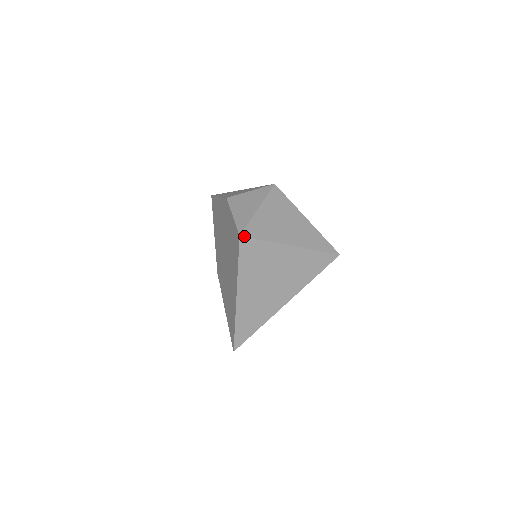
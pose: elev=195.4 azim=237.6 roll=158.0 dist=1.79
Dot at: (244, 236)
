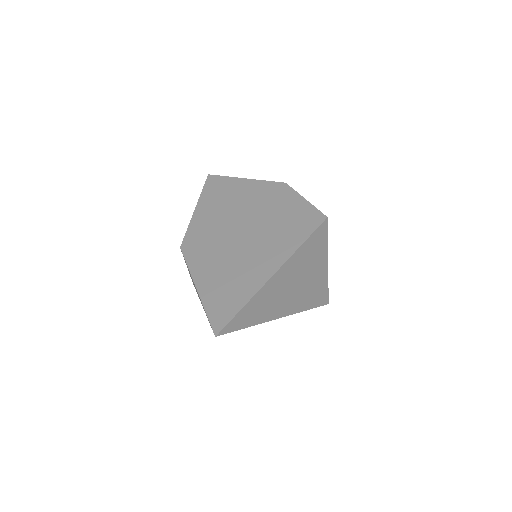
Dot at: occluded
